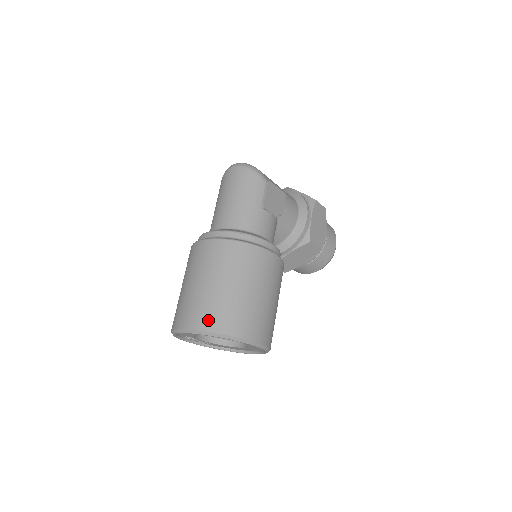
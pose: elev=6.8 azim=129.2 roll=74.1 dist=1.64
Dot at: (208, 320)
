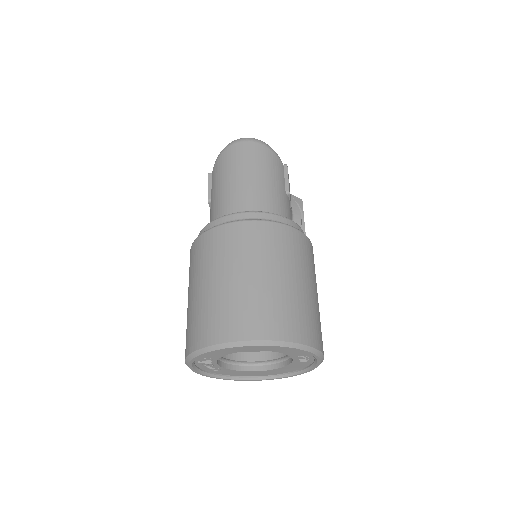
Dot at: (279, 325)
